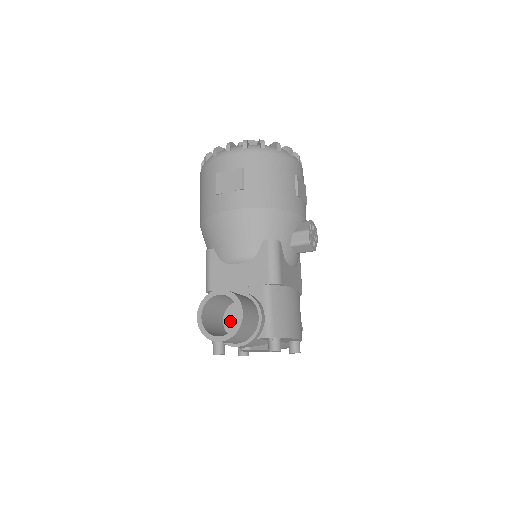
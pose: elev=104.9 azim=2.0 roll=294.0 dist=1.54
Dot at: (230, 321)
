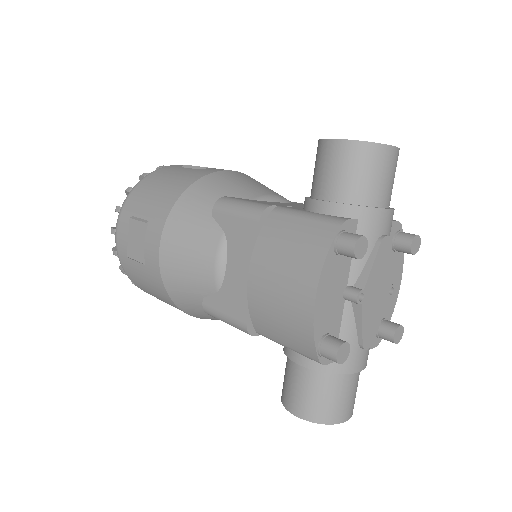
Dot at: occluded
